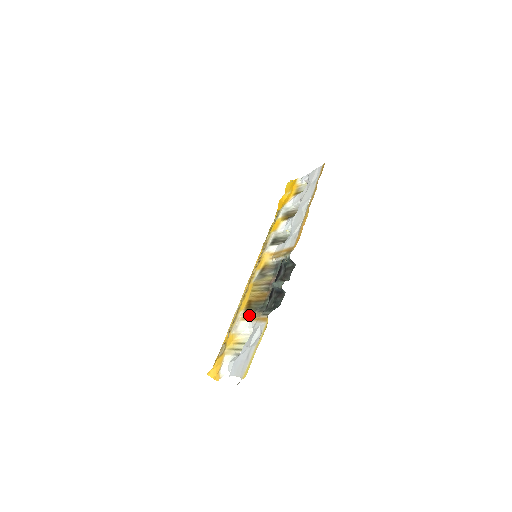
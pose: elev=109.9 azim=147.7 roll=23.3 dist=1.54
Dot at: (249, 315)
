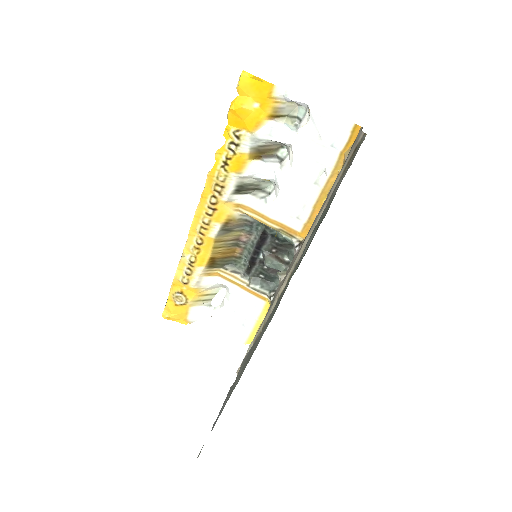
Dot at: (215, 271)
